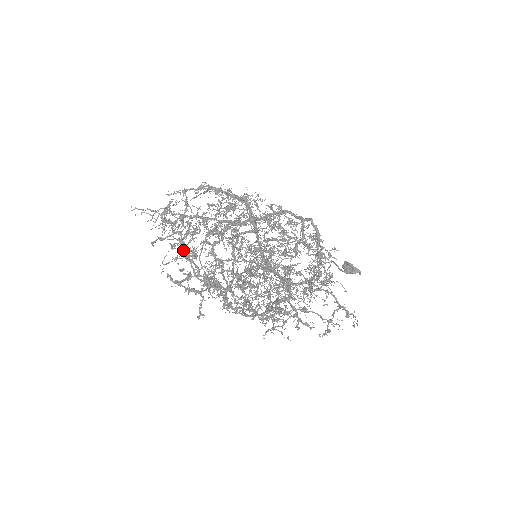
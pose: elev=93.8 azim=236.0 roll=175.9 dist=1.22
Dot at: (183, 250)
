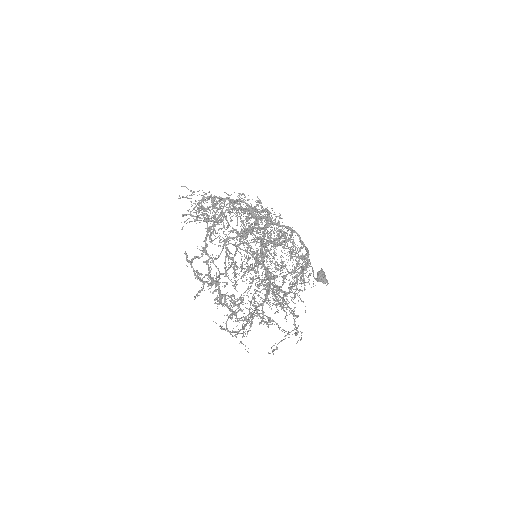
Dot at: occluded
